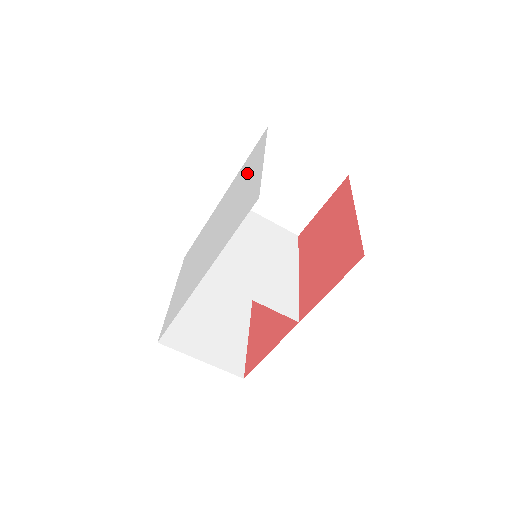
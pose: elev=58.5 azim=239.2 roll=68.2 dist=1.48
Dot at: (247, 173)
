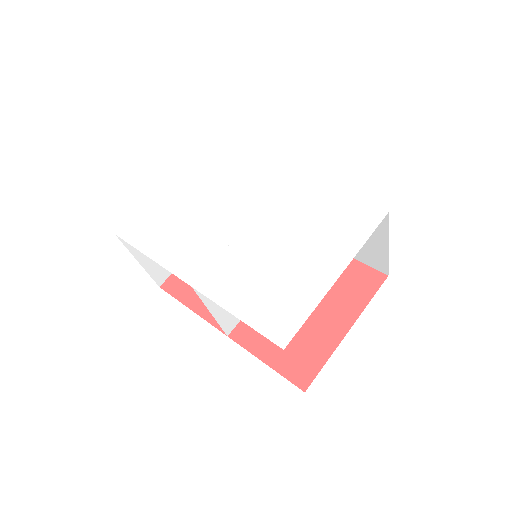
Dot at: (321, 235)
